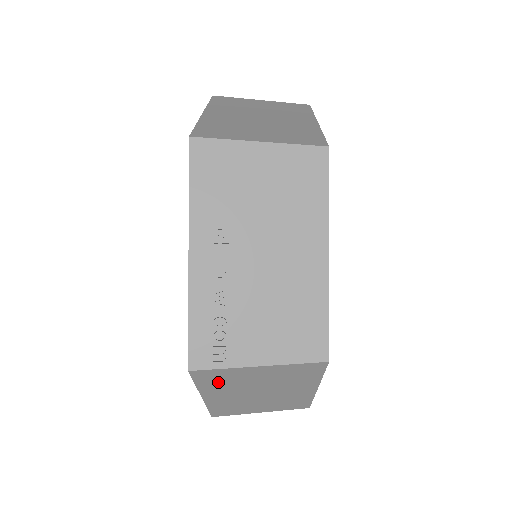
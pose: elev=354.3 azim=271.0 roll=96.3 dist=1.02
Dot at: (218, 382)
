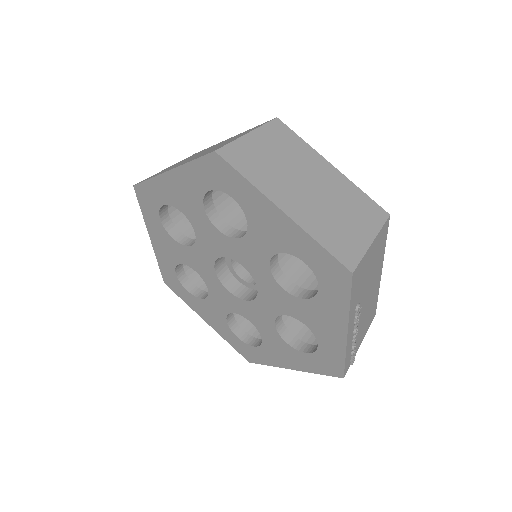
Dot at: occluded
